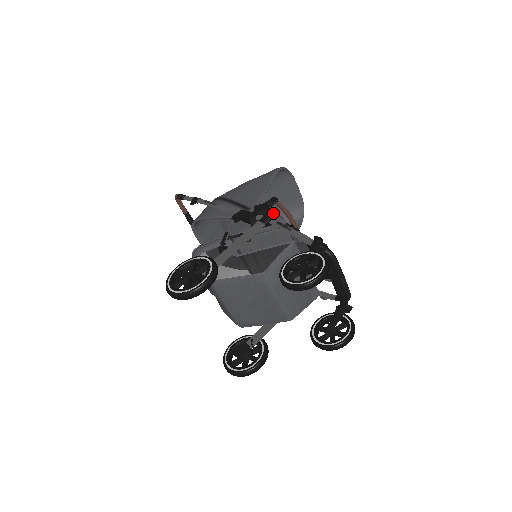
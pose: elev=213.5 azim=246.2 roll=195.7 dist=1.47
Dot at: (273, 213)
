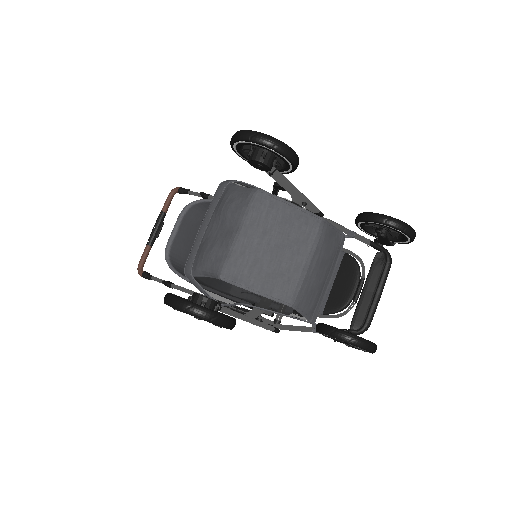
Dot at: occluded
